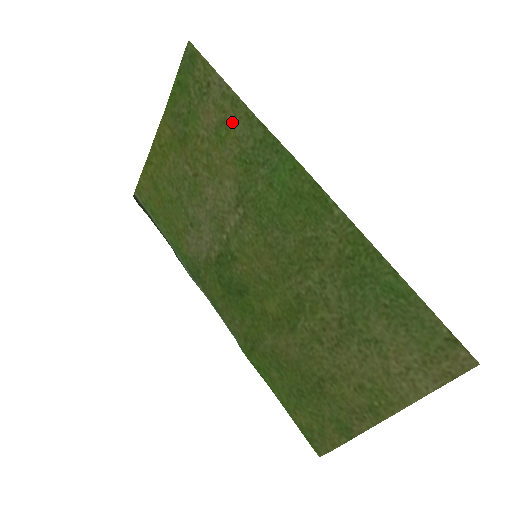
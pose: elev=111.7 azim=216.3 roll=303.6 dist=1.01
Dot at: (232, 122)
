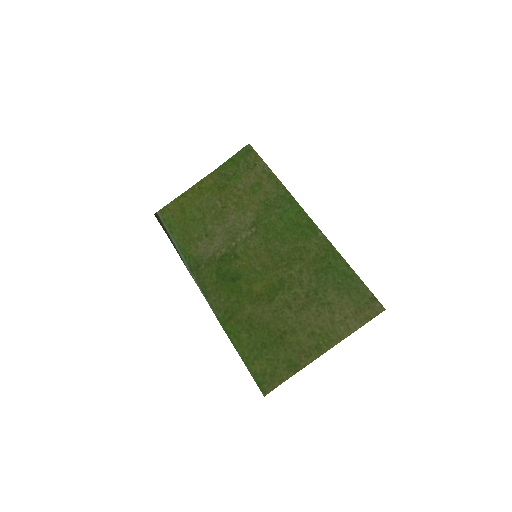
Dot at: (265, 184)
